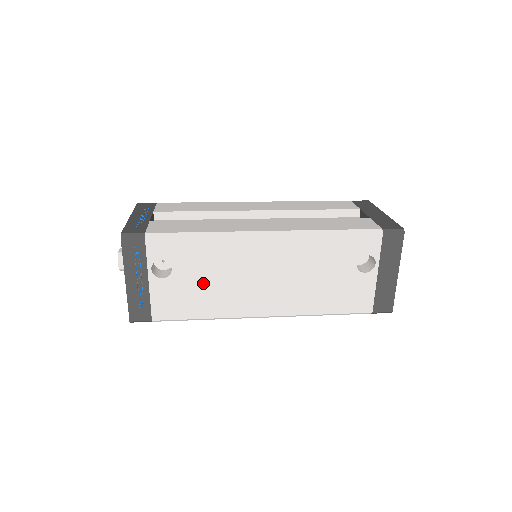
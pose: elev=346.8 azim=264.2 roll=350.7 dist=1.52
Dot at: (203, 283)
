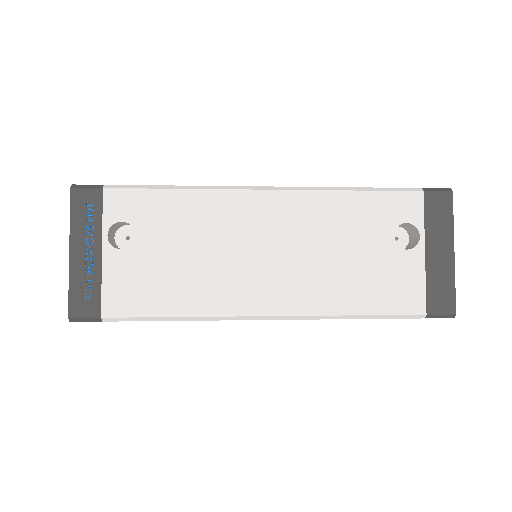
Dot at: (178, 259)
